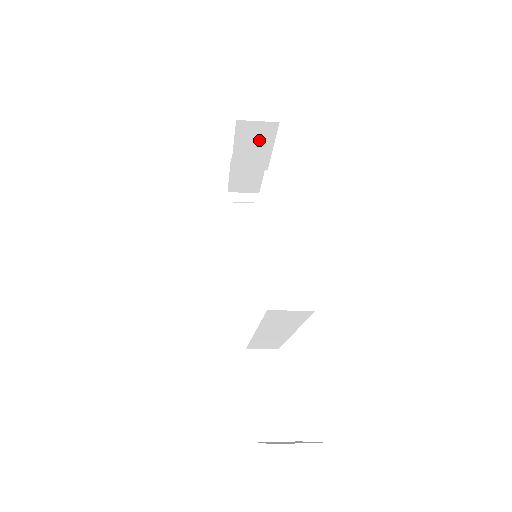
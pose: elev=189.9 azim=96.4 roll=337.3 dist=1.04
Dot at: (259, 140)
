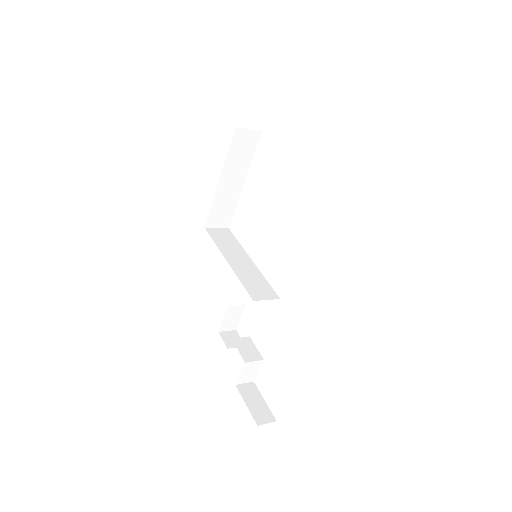
Dot at: occluded
